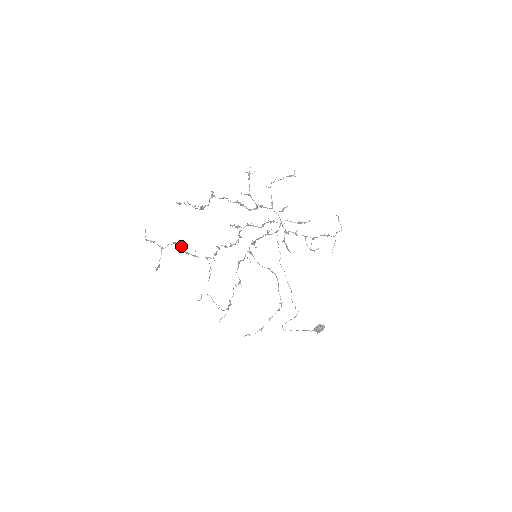
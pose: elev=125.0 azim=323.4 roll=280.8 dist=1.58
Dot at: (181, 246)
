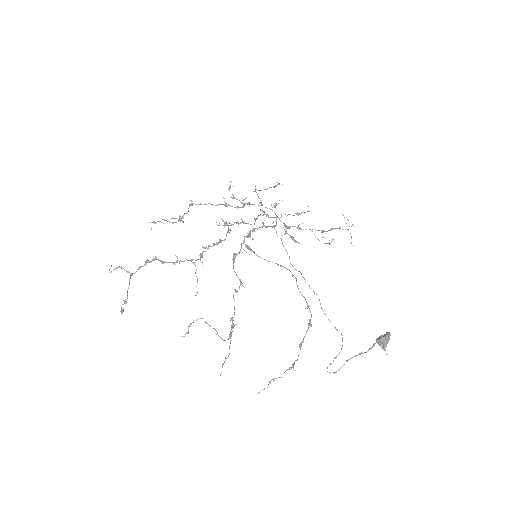
Dot at: (156, 258)
